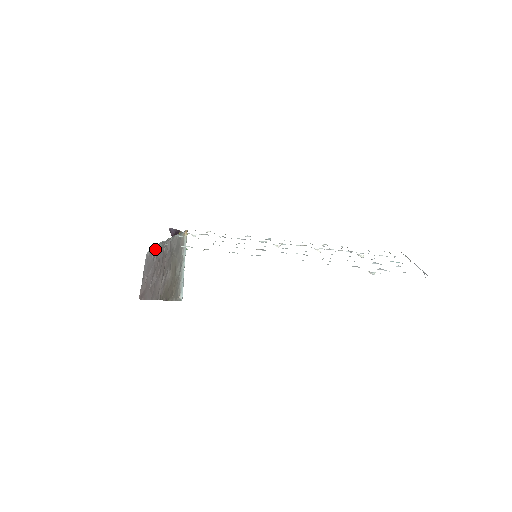
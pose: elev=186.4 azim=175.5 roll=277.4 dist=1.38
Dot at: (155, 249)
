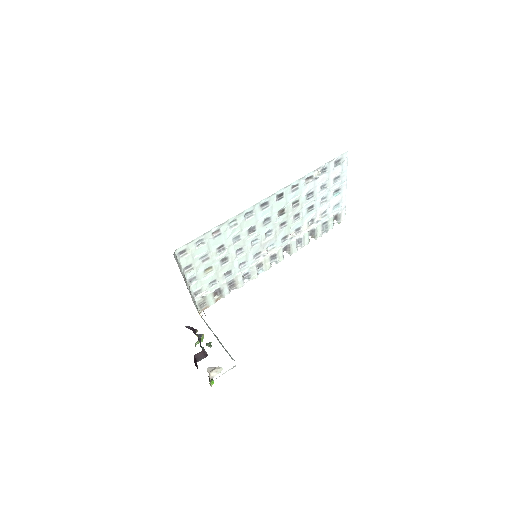
Dot at: (179, 268)
